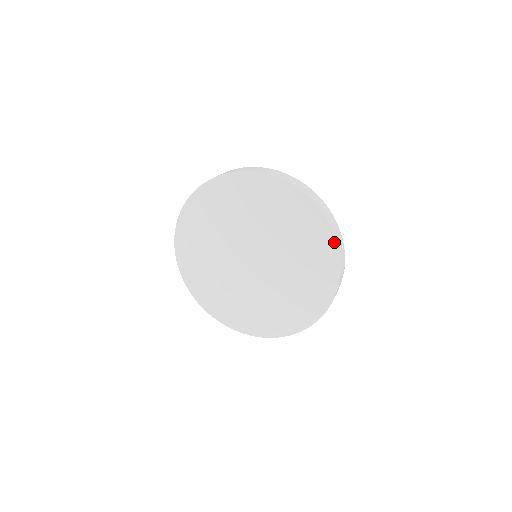
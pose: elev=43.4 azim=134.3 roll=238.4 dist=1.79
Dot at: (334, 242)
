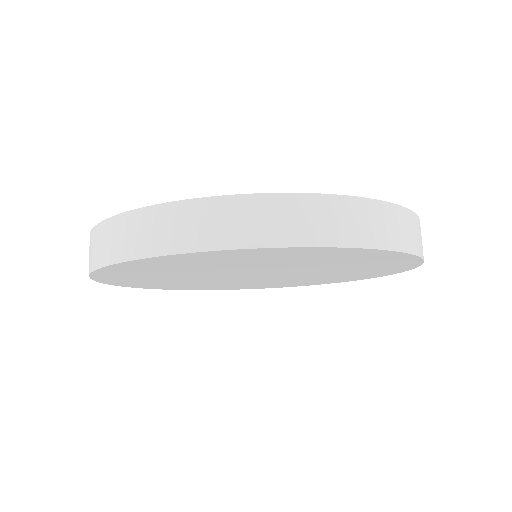
Dot at: (405, 255)
